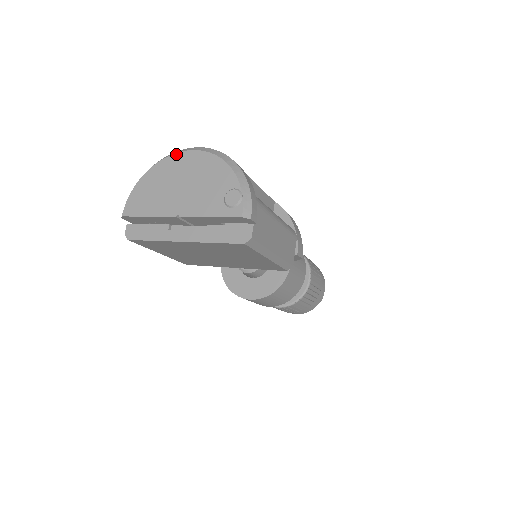
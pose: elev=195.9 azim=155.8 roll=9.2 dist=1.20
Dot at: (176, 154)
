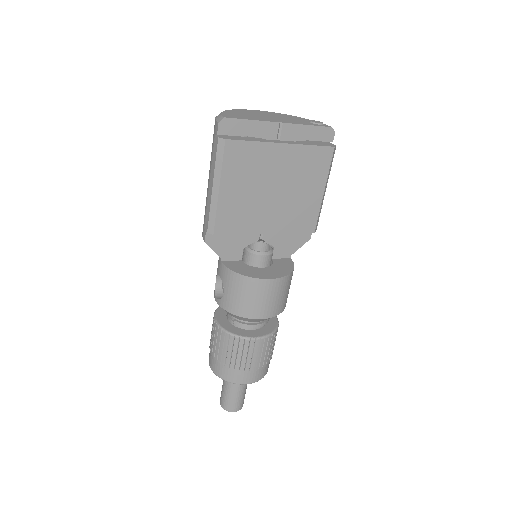
Dot at: occluded
